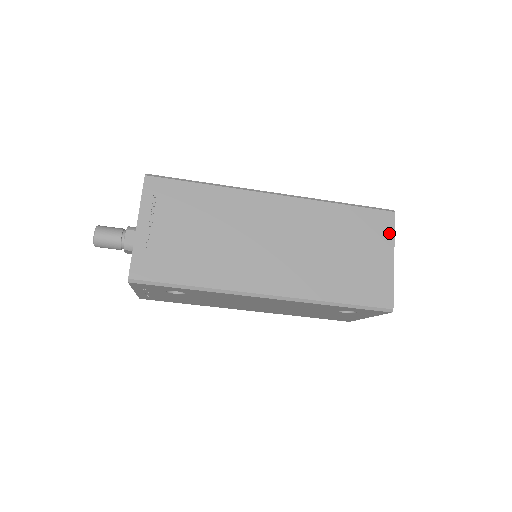
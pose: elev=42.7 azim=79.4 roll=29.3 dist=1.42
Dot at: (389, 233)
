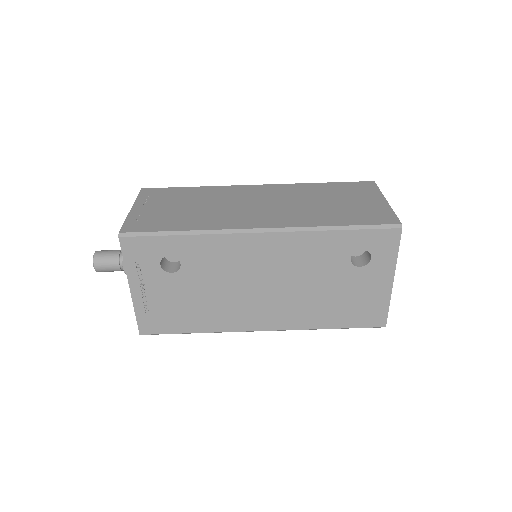
Dot at: (374, 190)
